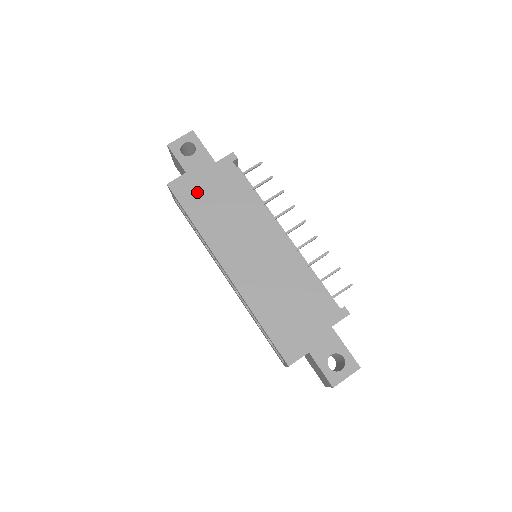
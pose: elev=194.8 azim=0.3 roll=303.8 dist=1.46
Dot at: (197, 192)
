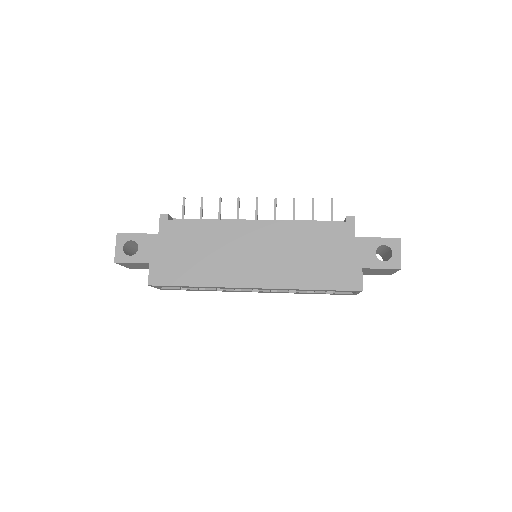
Dot at: (172, 266)
